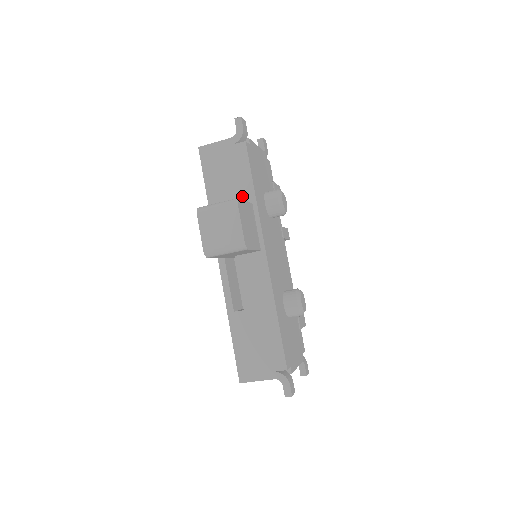
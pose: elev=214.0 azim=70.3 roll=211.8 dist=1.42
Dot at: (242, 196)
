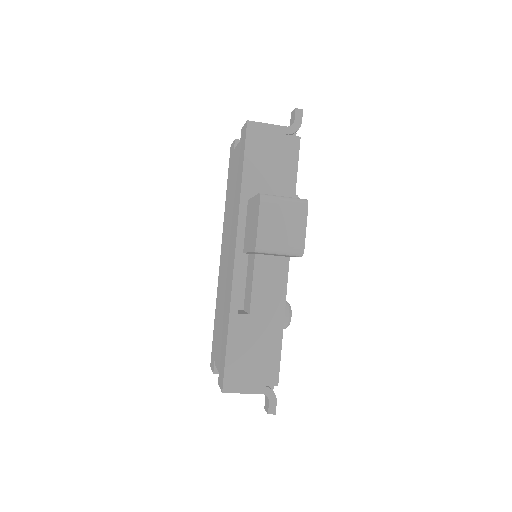
Dot at: (281, 193)
